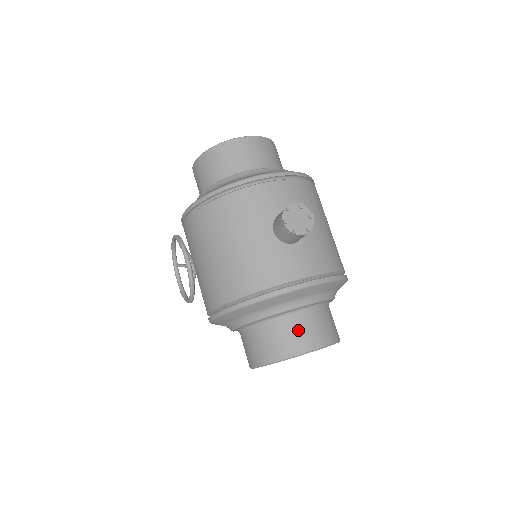
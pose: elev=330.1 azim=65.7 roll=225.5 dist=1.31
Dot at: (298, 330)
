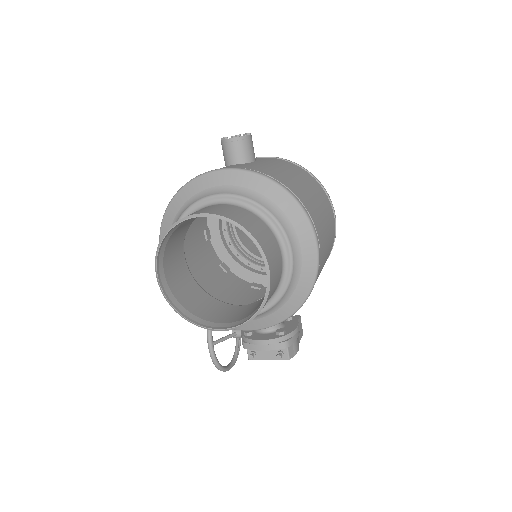
Dot at: occluded
